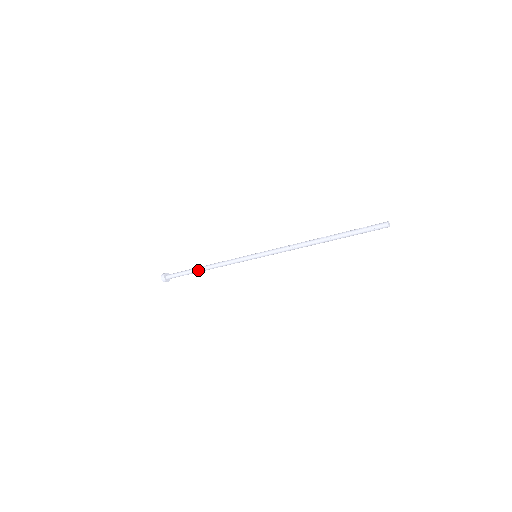
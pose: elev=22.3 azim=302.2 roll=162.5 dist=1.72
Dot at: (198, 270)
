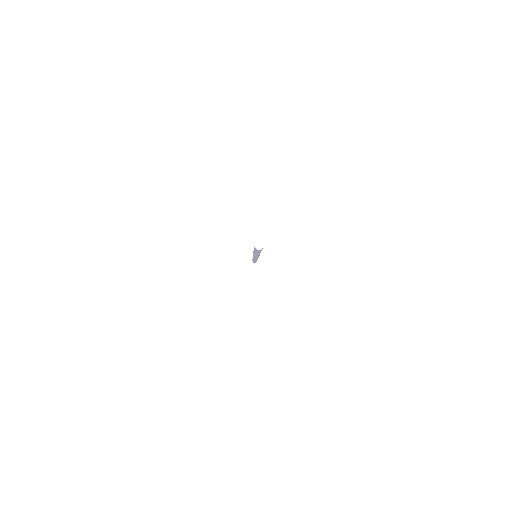
Dot at: occluded
